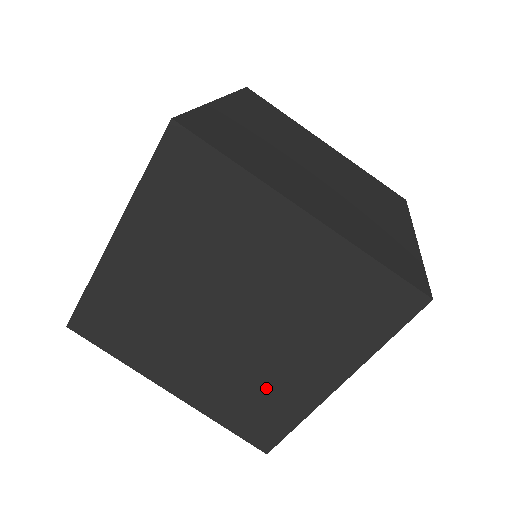
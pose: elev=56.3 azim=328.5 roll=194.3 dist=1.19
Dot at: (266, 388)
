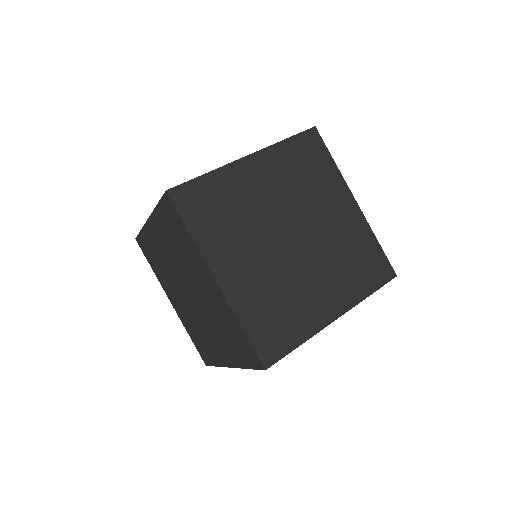
Dot at: occluded
